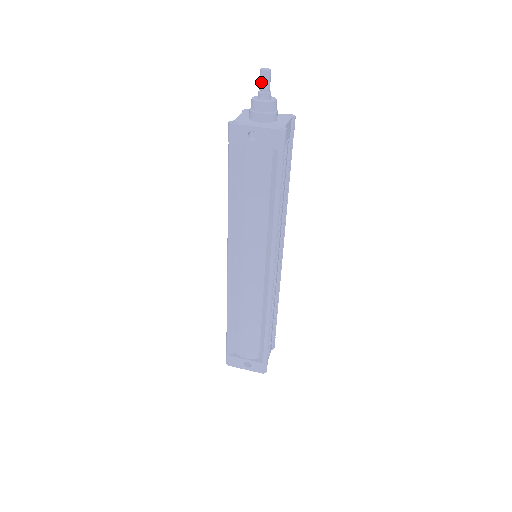
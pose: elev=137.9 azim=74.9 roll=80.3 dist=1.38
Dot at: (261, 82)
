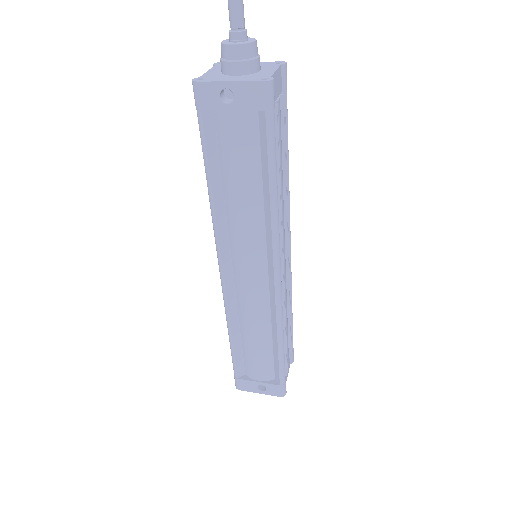
Dot at: (230, 16)
